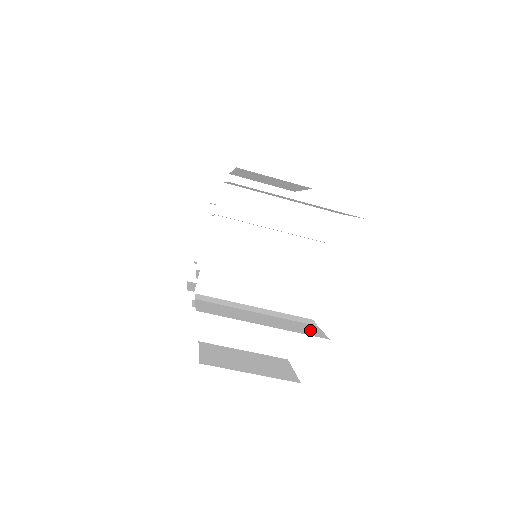
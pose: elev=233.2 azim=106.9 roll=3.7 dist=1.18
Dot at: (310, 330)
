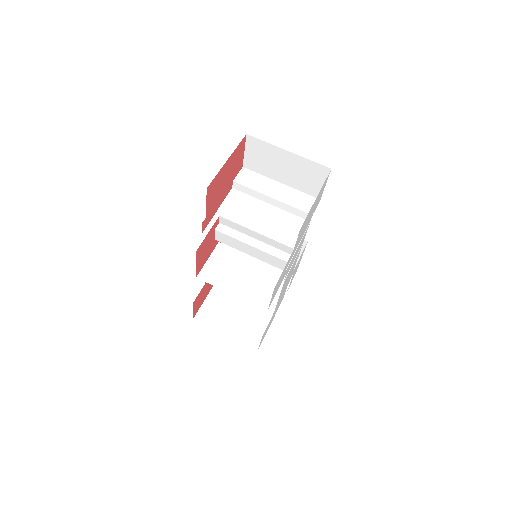
Dot at: occluded
